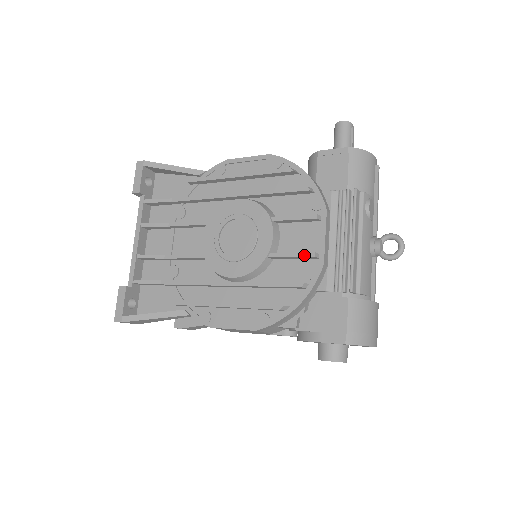
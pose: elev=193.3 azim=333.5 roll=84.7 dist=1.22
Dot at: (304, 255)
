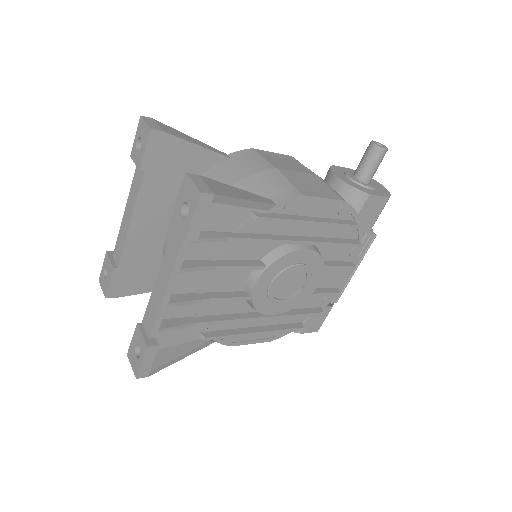
Dot at: (333, 295)
